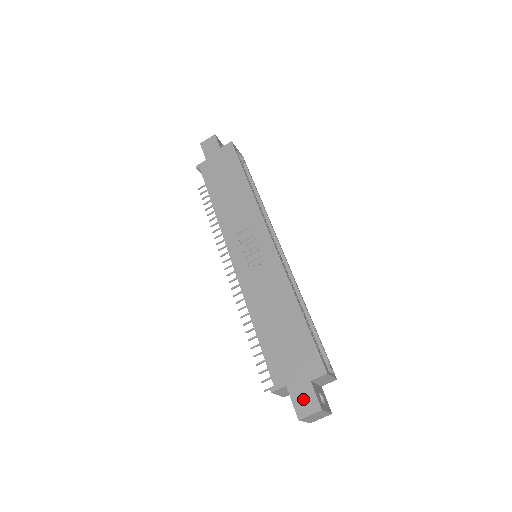
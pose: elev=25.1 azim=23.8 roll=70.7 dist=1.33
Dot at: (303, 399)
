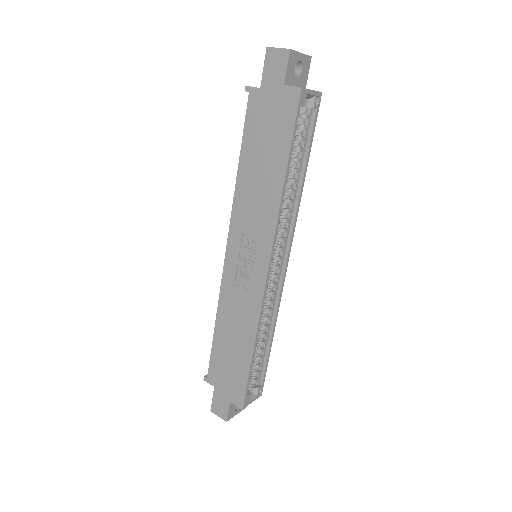
Dot at: (219, 405)
